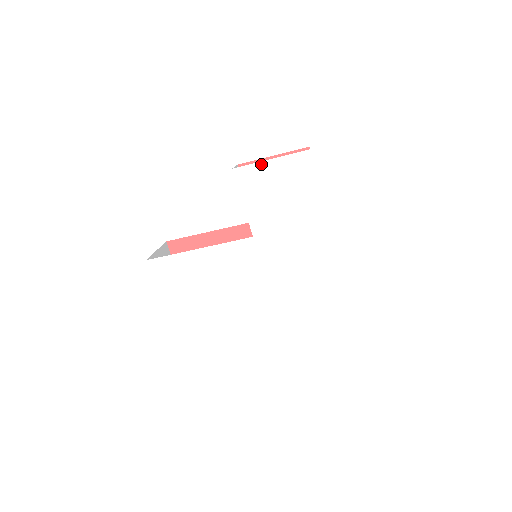
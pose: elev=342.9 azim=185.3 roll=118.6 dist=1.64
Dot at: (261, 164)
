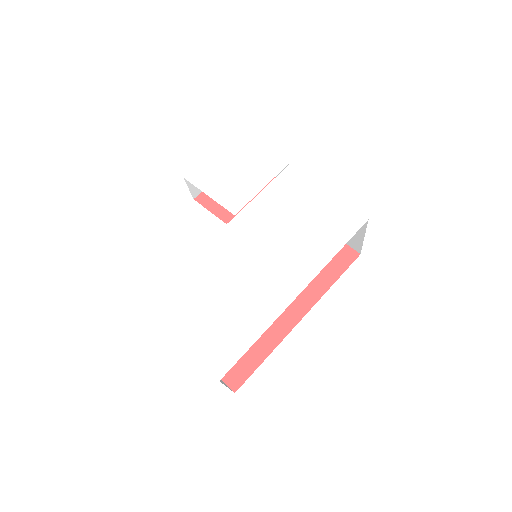
Dot at: (206, 160)
